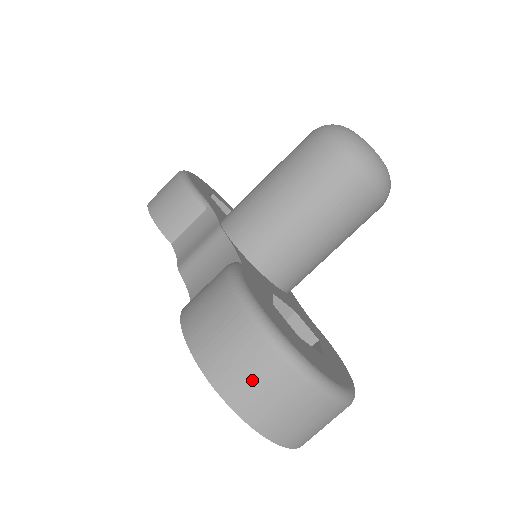
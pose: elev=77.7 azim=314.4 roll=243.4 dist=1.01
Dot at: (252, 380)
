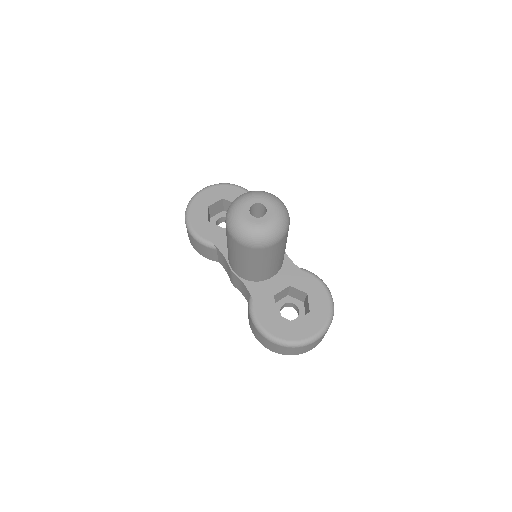
Dot at: (287, 352)
